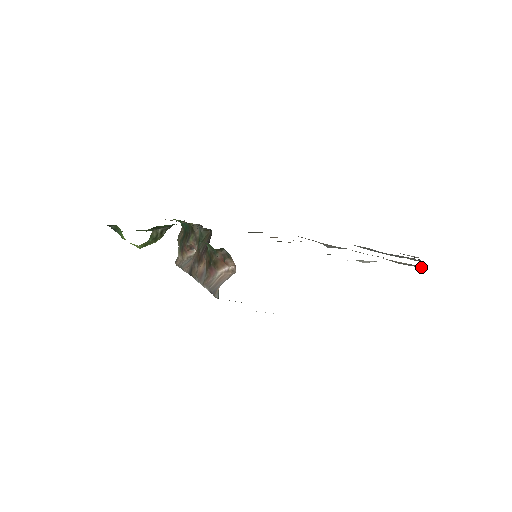
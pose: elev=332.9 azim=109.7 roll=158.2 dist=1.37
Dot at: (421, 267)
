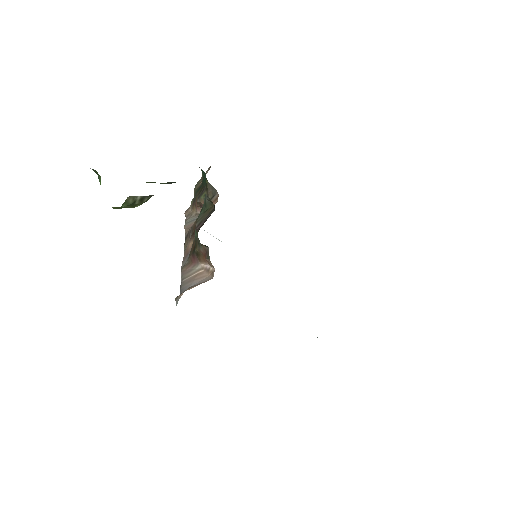
Dot at: occluded
